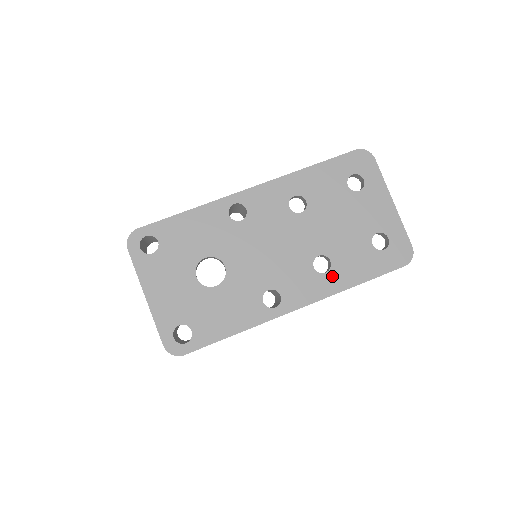
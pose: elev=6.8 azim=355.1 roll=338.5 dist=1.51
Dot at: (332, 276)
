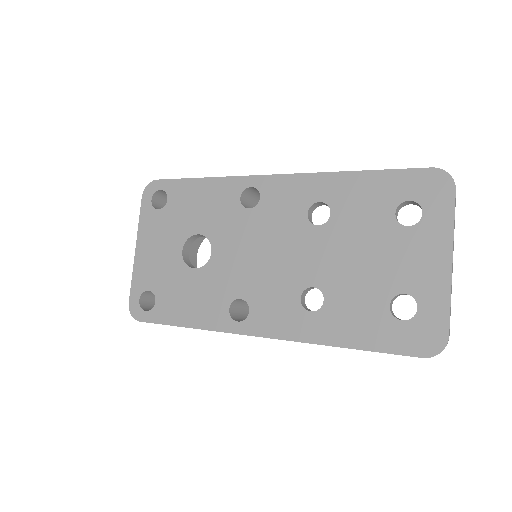
Dot at: (317, 319)
